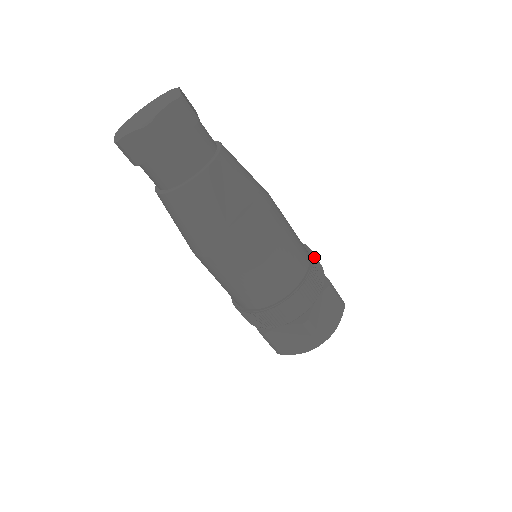
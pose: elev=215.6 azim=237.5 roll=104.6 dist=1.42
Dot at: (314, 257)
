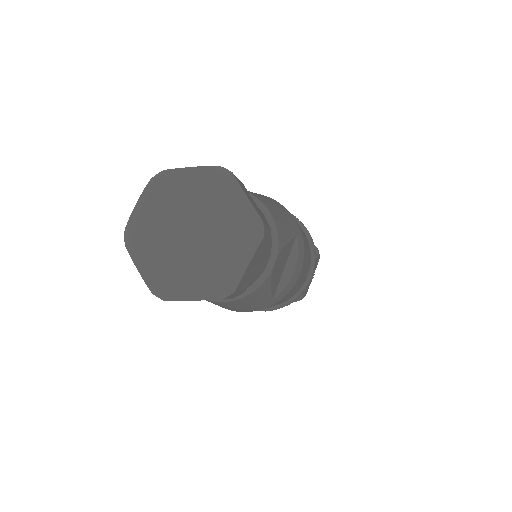
Dot at: (311, 239)
